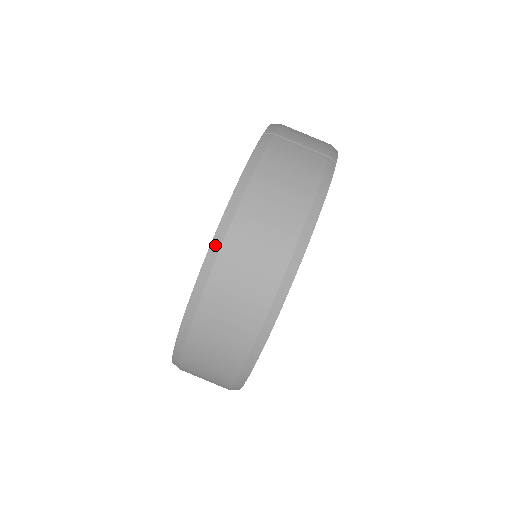
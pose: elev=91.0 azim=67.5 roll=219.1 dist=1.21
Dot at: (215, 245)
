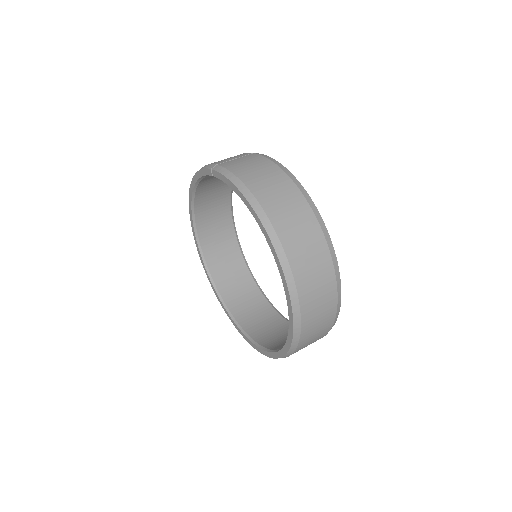
Dot at: (268, 227)
